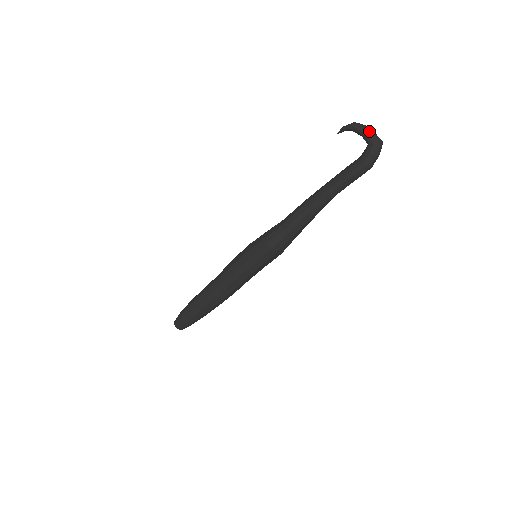
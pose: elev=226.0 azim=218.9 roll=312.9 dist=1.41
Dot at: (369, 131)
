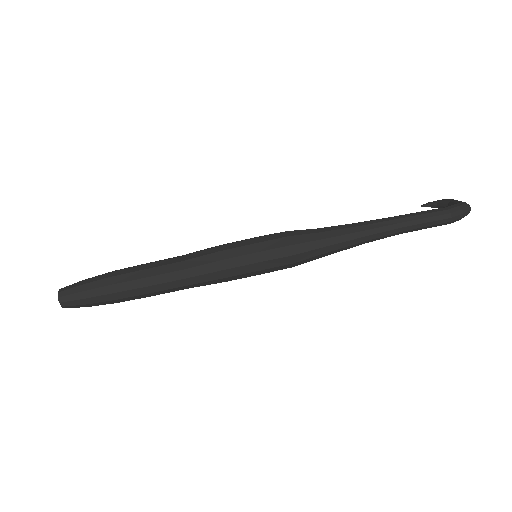
Dot at: occluded
